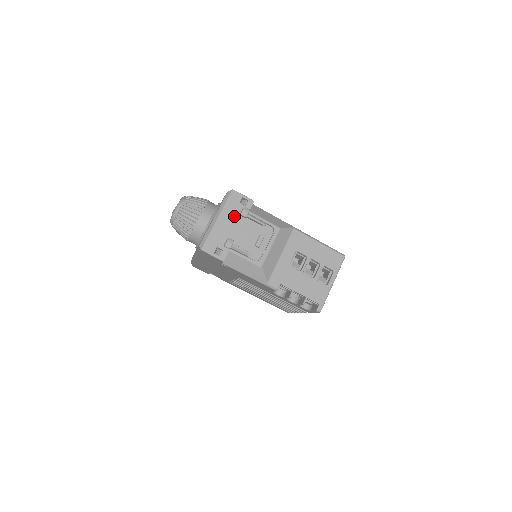
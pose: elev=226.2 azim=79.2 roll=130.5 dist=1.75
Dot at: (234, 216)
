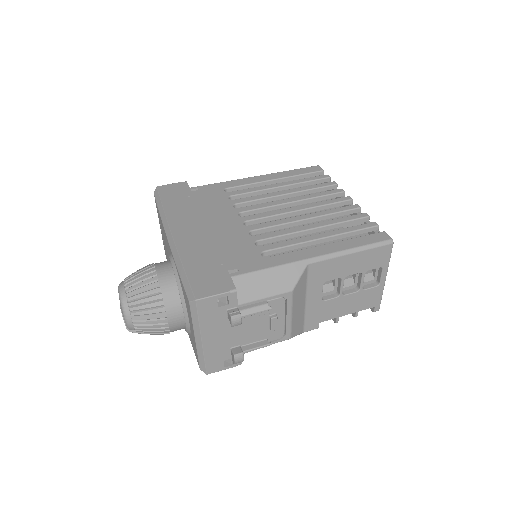
Dot at: (221, 323)
